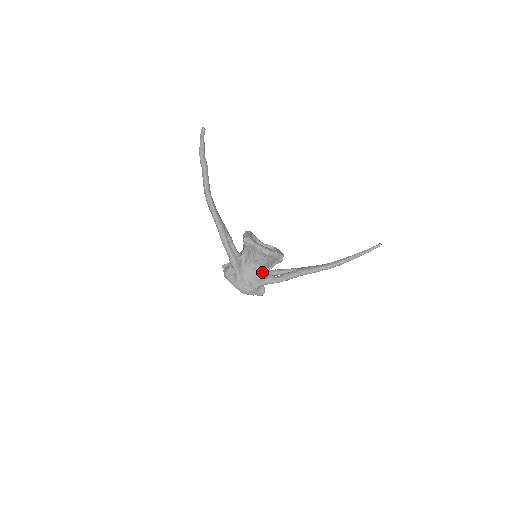
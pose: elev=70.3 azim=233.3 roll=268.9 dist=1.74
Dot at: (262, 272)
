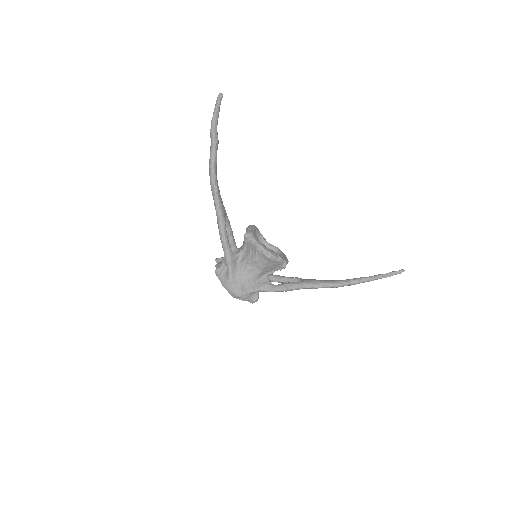
Dot at: (259, 276)
